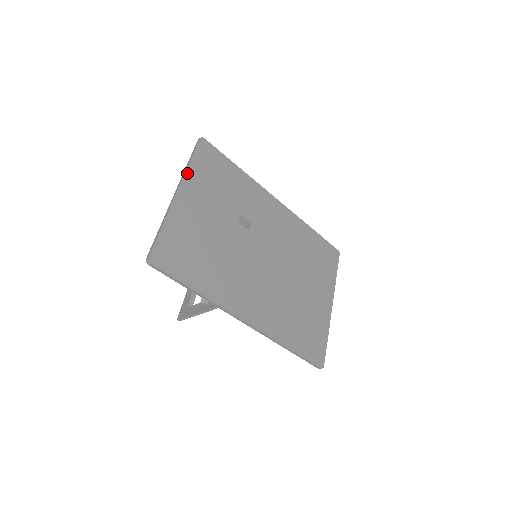
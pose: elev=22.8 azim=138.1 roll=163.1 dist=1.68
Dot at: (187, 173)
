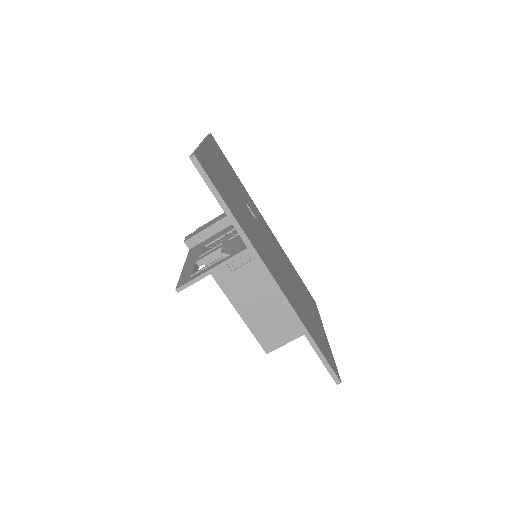
Dot at: (207, 140)
